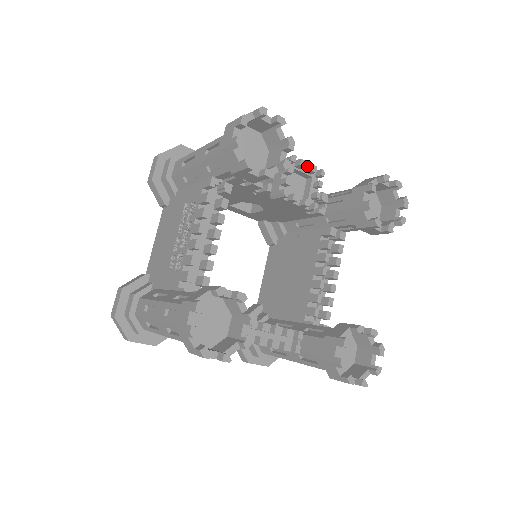
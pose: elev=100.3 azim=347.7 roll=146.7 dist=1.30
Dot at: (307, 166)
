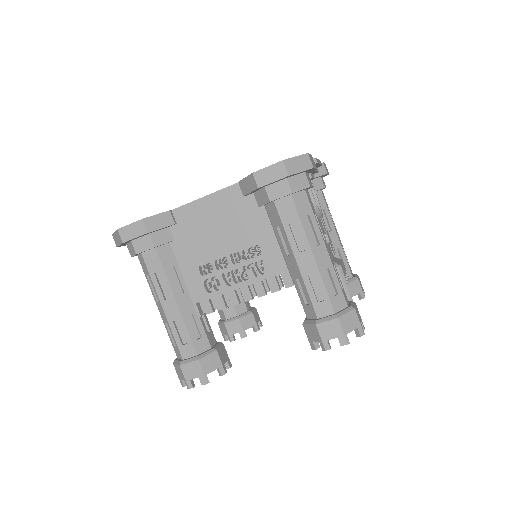
Dot at: (346, 273)
